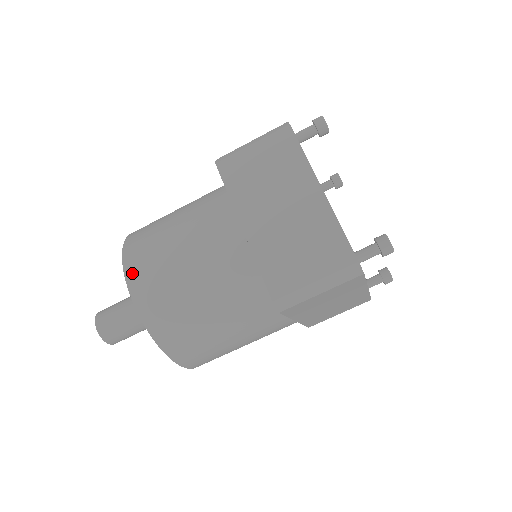
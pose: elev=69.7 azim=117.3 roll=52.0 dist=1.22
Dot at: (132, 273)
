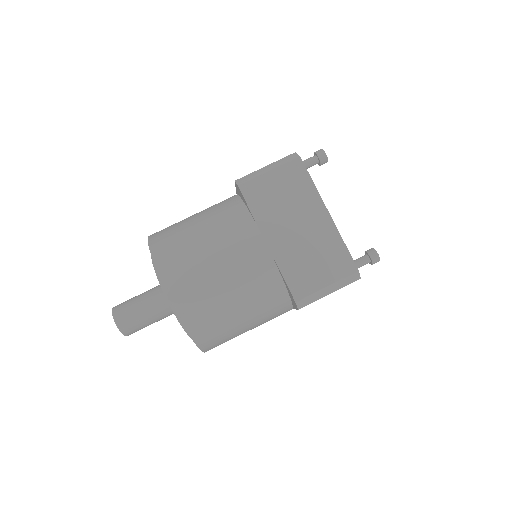
Dot at: occluded
